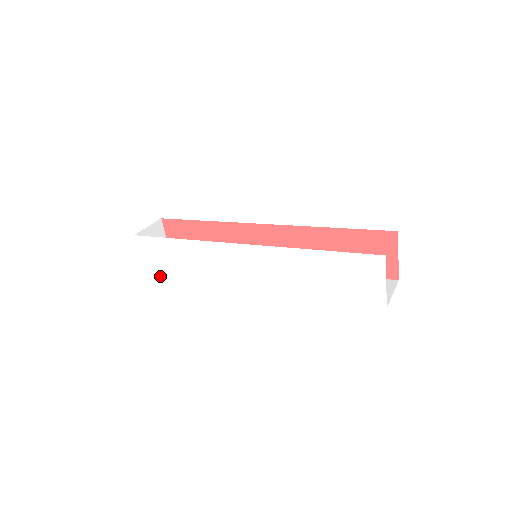
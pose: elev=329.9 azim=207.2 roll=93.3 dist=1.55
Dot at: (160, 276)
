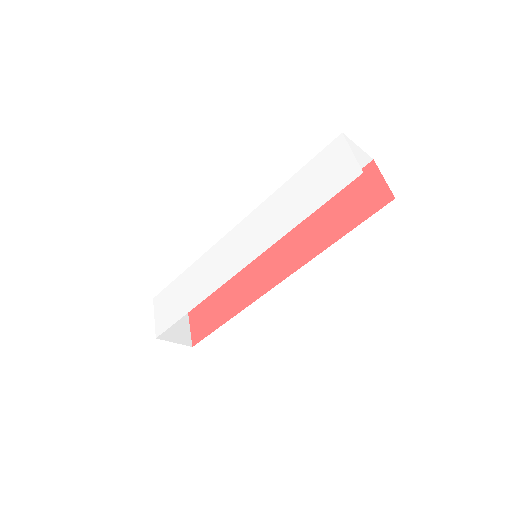
Dot at: (168, 327)
